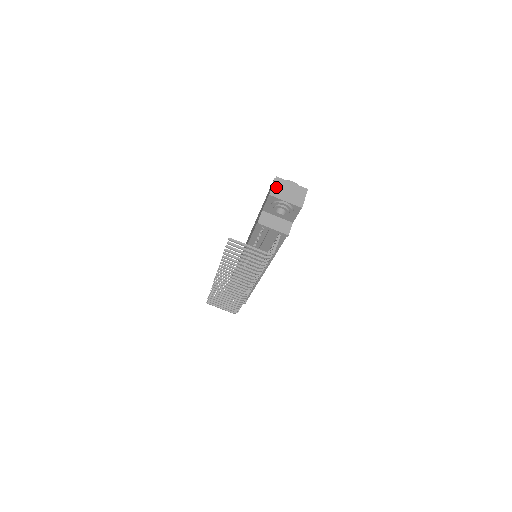
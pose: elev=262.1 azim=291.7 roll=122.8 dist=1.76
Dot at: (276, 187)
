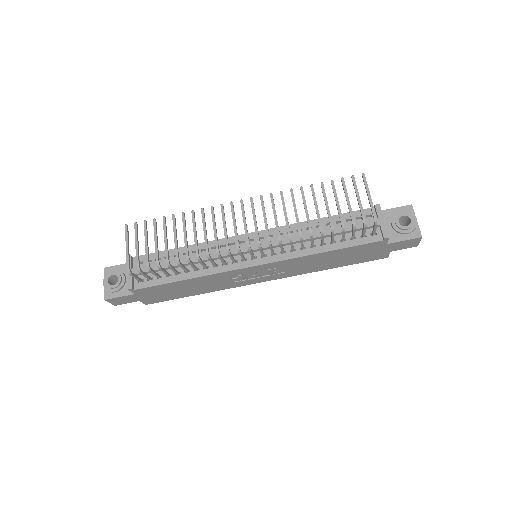
Dot at: occluded
